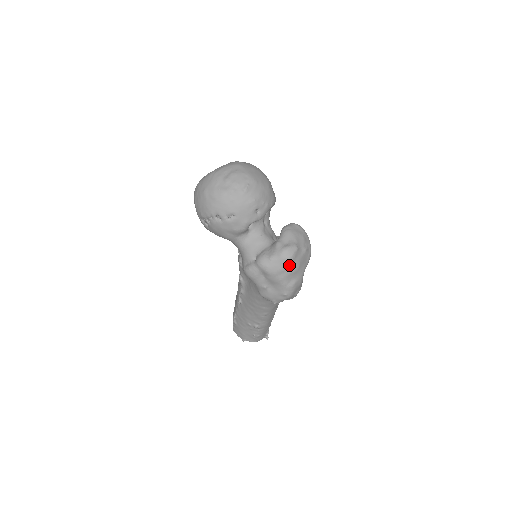
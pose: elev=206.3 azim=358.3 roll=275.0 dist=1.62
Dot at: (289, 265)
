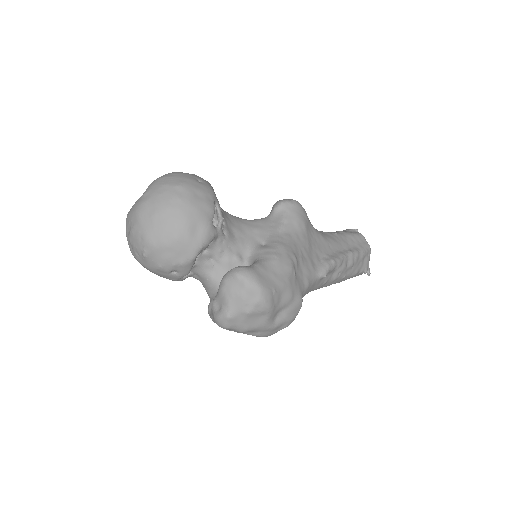
Dot at: (231, 329)
